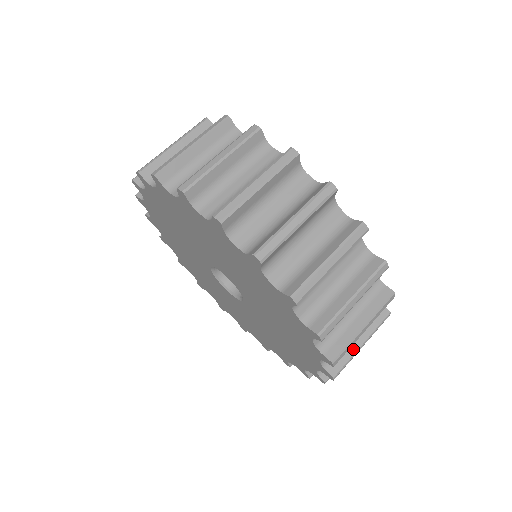
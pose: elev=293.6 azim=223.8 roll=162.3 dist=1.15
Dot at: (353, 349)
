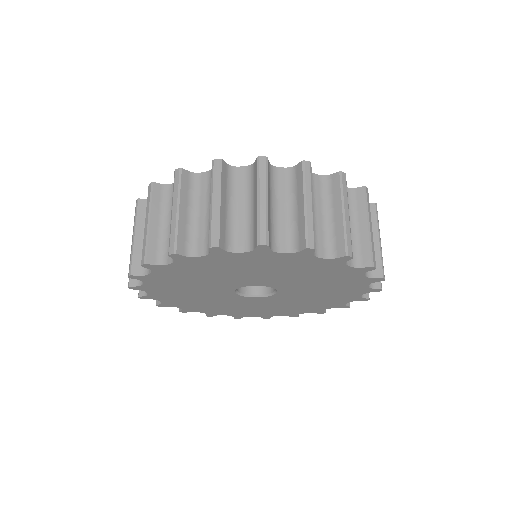
Dot at: (376, 248)
